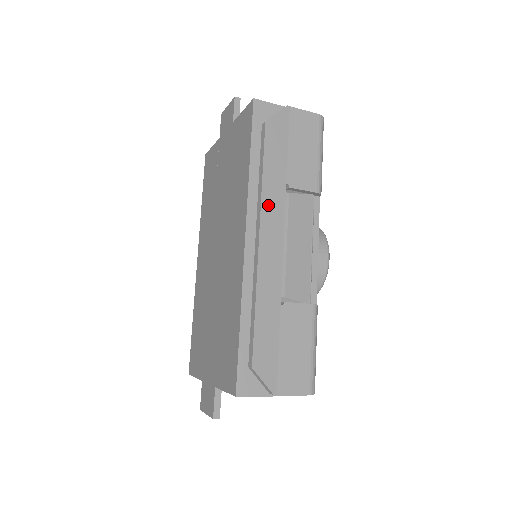
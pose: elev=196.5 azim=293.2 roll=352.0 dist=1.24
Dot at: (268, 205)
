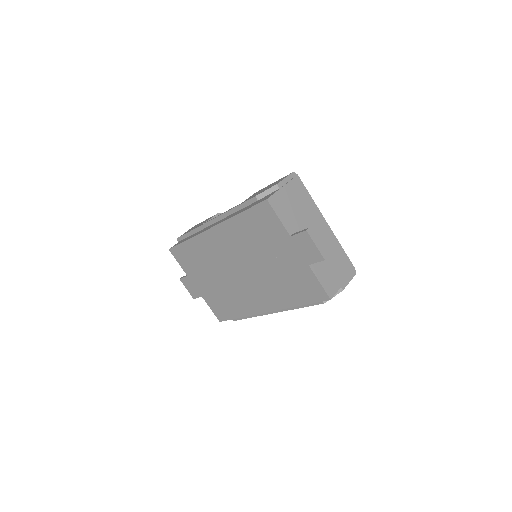
Dot at: occluded
